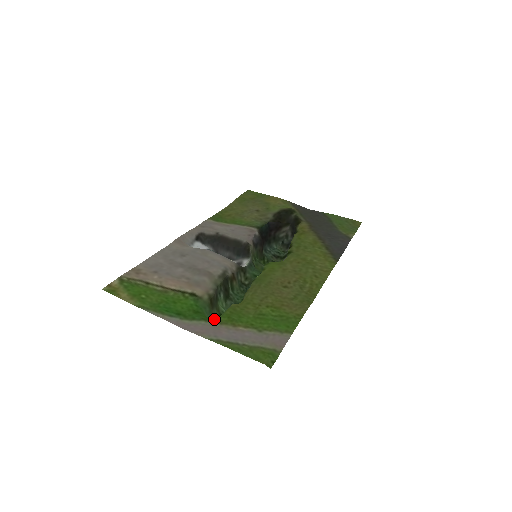
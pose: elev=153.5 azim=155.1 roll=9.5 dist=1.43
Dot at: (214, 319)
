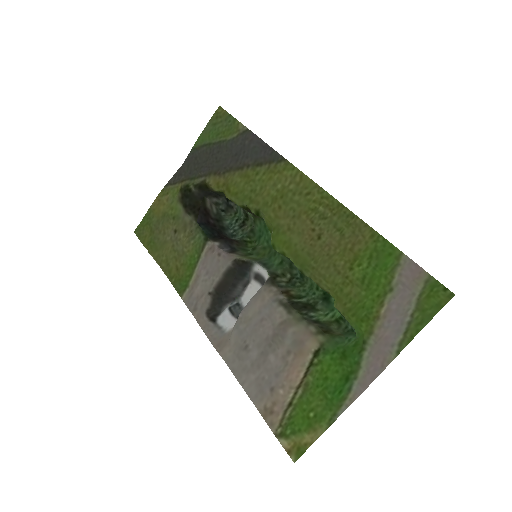
Dot at: (345, 332)
